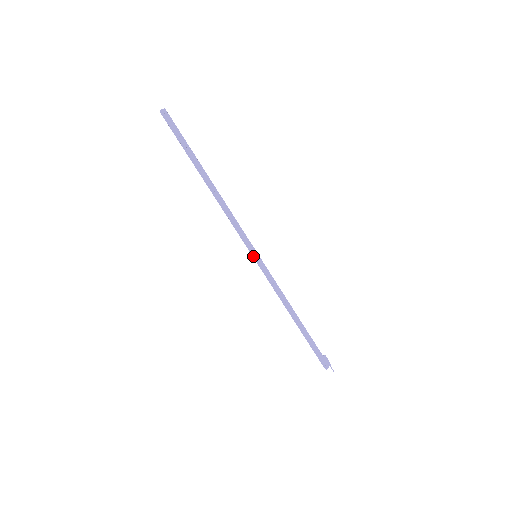
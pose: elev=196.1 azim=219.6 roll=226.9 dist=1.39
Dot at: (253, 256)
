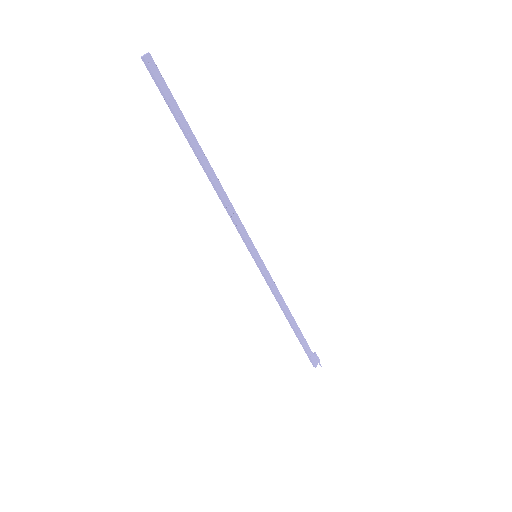
Dot at: (252, 257)
